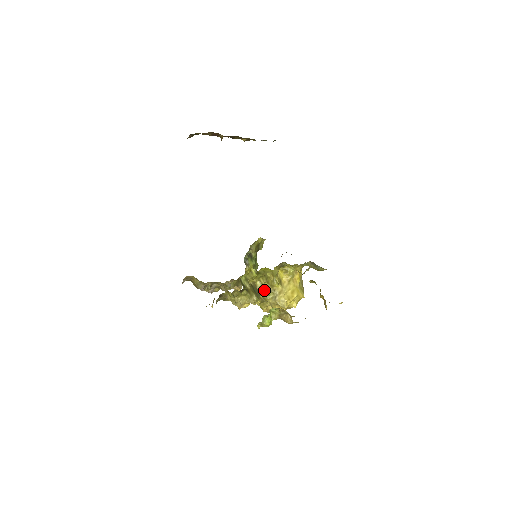
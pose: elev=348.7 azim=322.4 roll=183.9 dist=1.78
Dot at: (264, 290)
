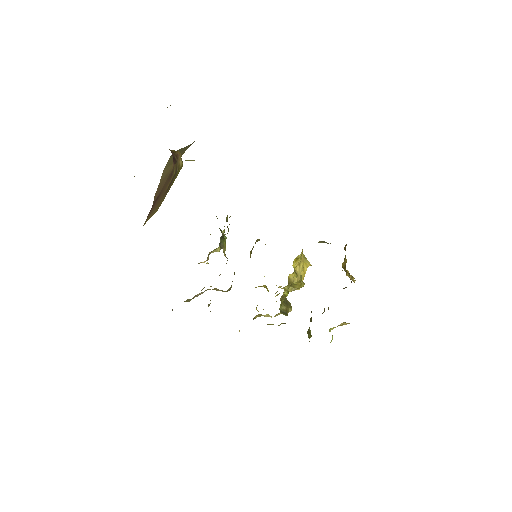
Dot at: occluded
